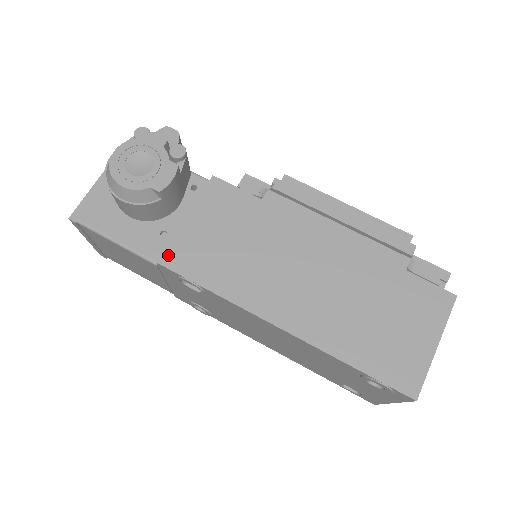
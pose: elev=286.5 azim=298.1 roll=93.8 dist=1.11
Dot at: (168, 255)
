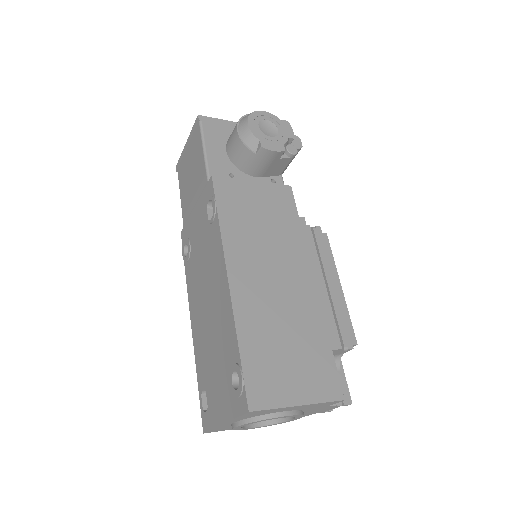
Dot at: (222, 181)
